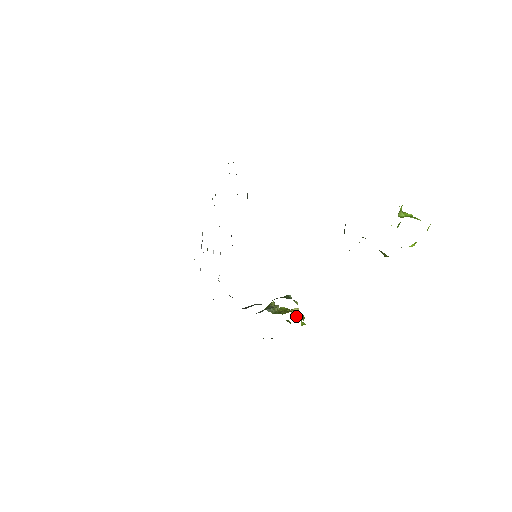
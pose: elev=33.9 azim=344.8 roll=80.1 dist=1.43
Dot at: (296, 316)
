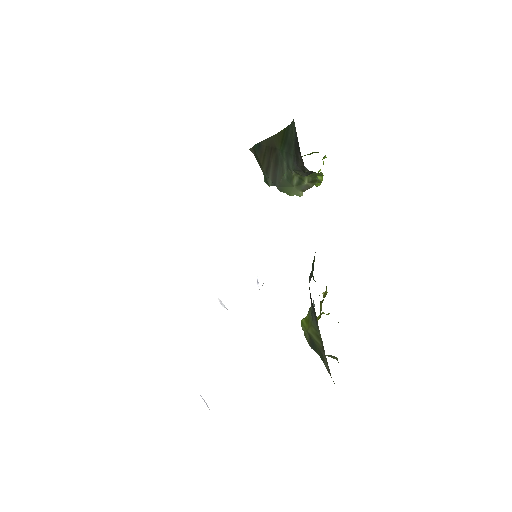
Dot at: (327, 314)
